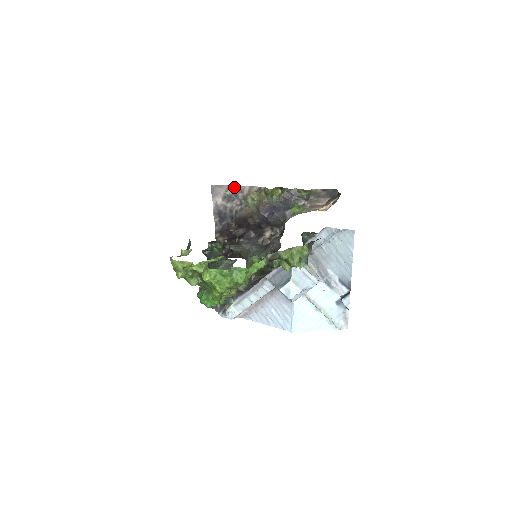
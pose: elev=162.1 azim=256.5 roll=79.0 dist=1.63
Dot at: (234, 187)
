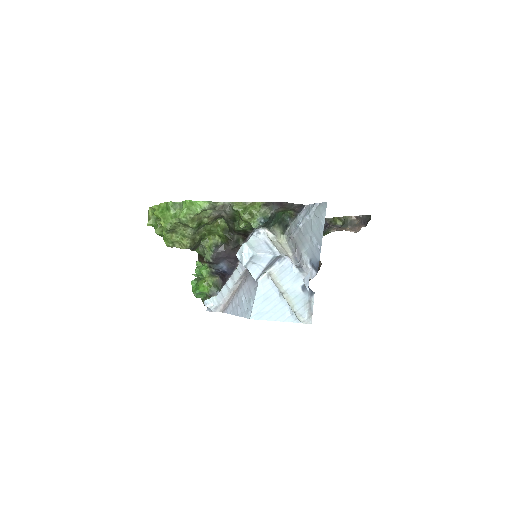
Dot at: occluded
